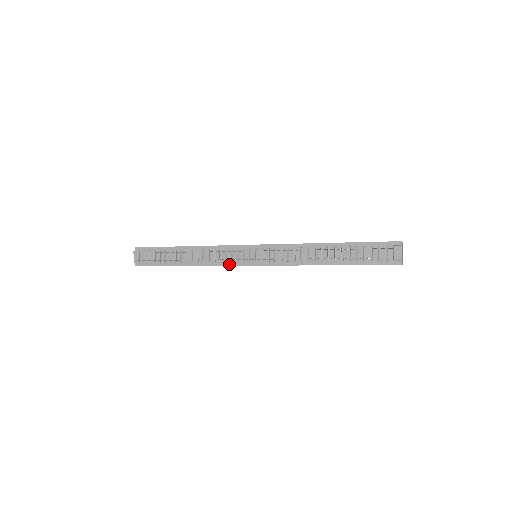
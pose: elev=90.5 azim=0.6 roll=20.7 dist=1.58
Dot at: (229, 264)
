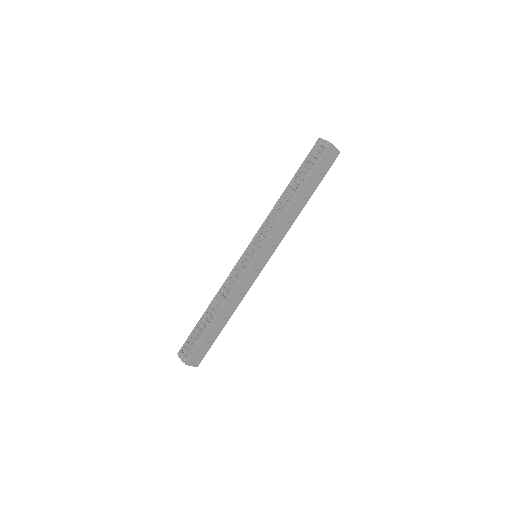
Dot at: (242, 278)
